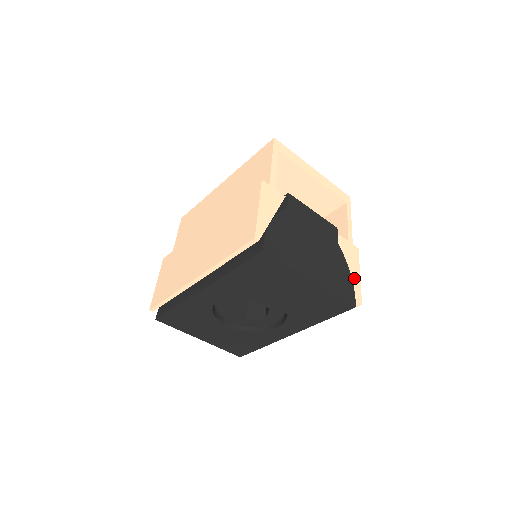
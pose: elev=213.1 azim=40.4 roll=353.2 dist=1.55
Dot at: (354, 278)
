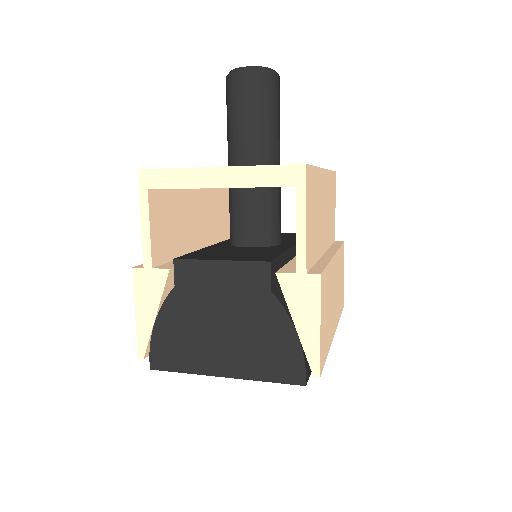
Dot at: (305, 339)
